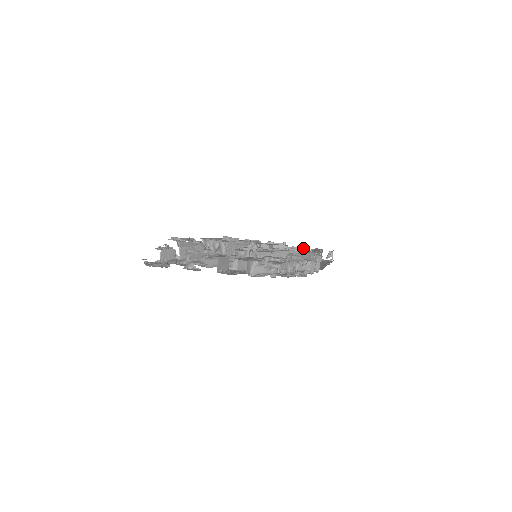
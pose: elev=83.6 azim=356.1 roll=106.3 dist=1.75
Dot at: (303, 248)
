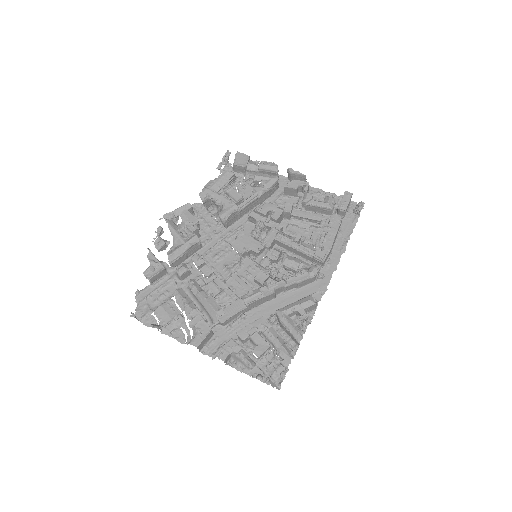
Dot at: (324, 204)
